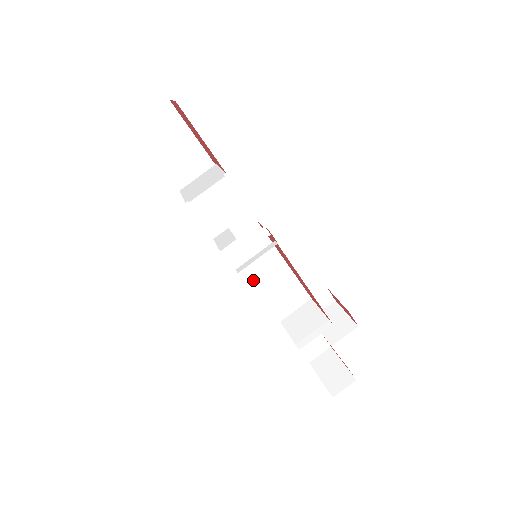
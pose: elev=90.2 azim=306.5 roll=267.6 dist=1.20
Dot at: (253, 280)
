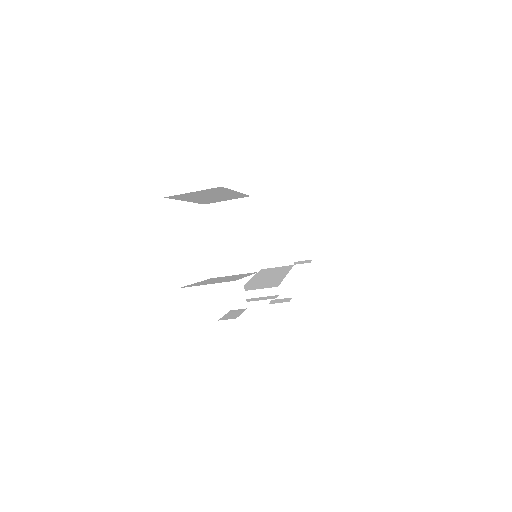
Dot at: occluded
